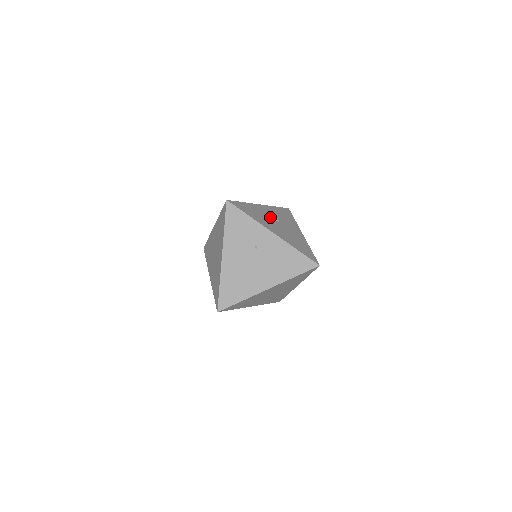
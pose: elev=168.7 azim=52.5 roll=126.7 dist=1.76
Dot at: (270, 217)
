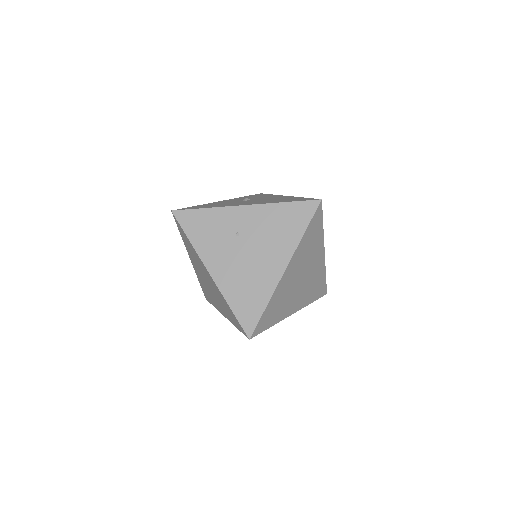
Dot at: (237, 201)
